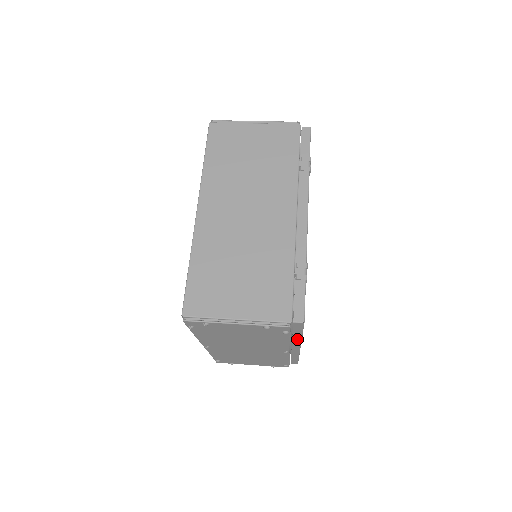
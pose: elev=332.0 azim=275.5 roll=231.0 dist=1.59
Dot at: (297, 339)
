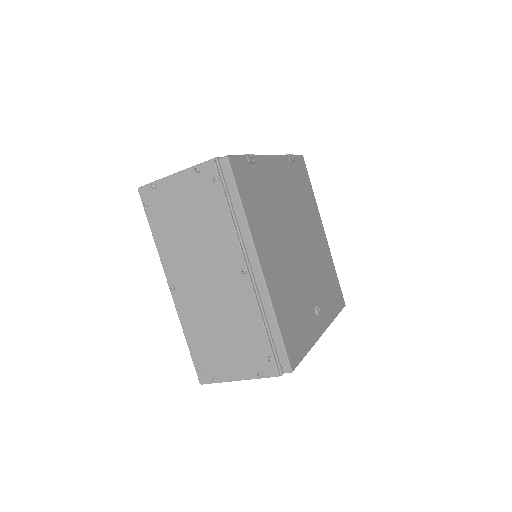
Dot at: (243, 225)
